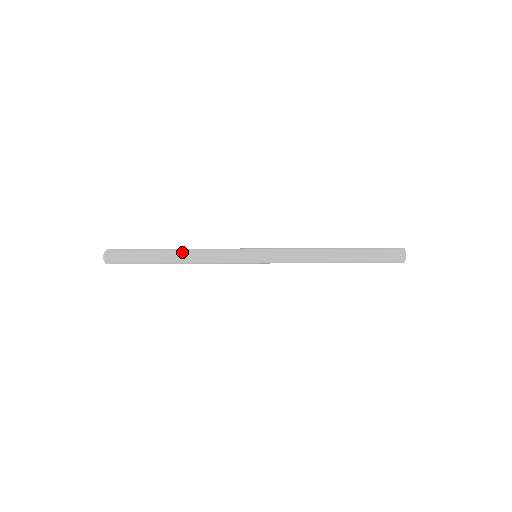
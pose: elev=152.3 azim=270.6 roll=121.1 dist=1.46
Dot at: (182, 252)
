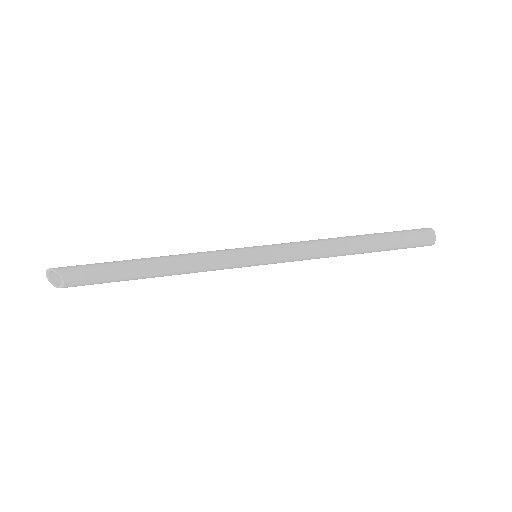
Dot at: (160, 265)
